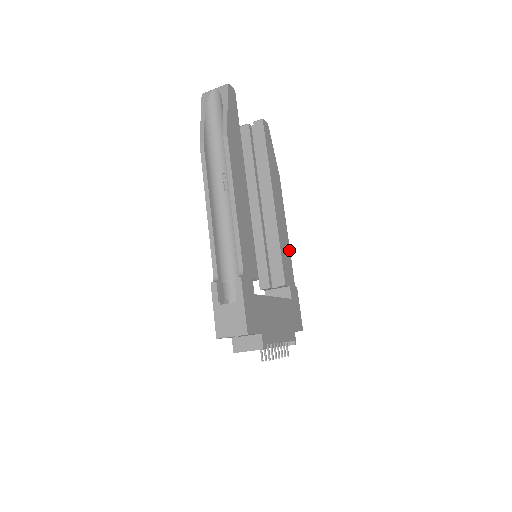
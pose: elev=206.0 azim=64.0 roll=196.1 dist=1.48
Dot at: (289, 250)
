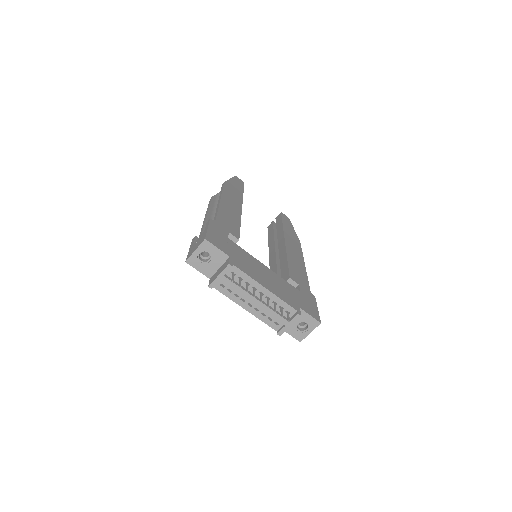
Dot at: (305, 273)
